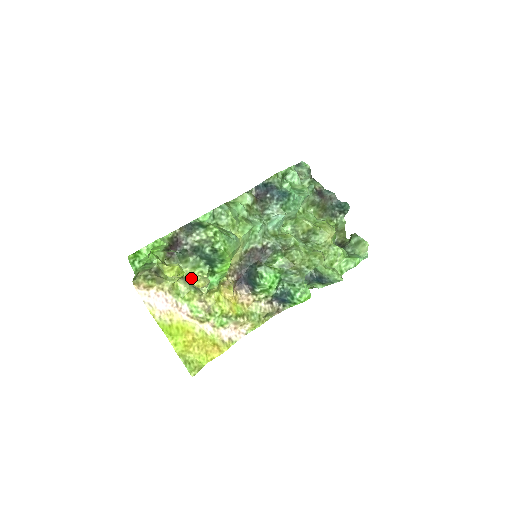
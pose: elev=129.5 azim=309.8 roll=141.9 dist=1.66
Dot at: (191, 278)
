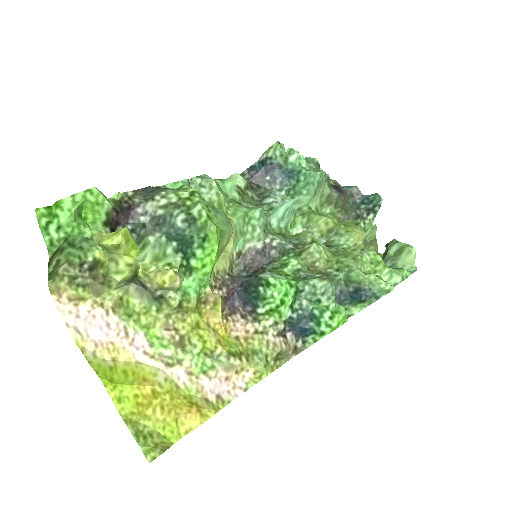
Dot at: (151, 274)
